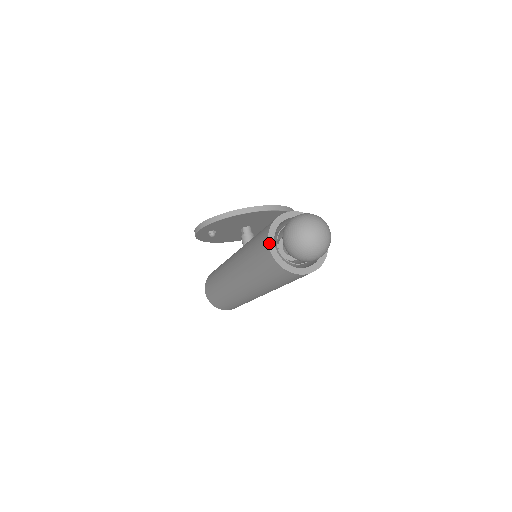
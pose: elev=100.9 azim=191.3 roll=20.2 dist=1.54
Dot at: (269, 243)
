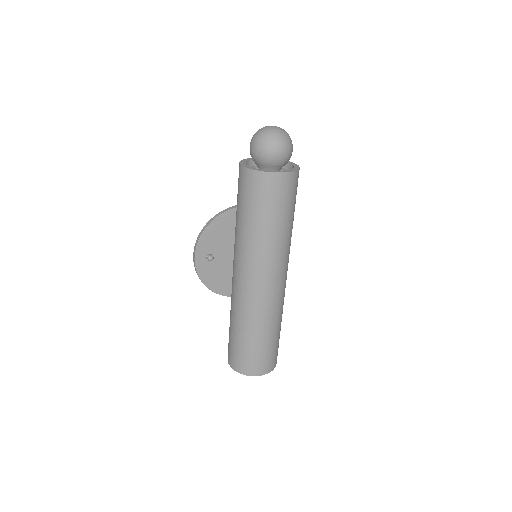
Dot at: (241, 165)
